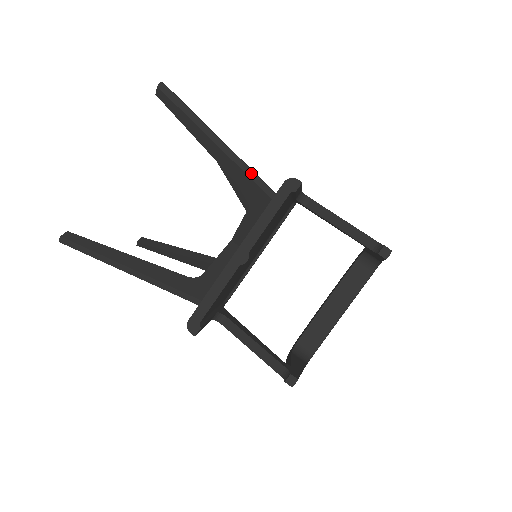
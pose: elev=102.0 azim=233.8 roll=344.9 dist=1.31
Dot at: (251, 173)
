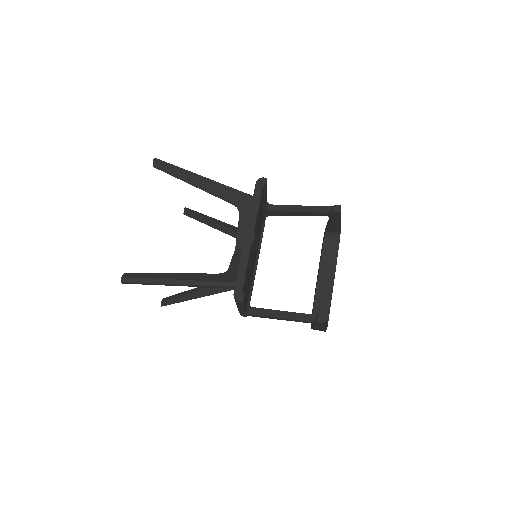
Dot at: (232, 189)
